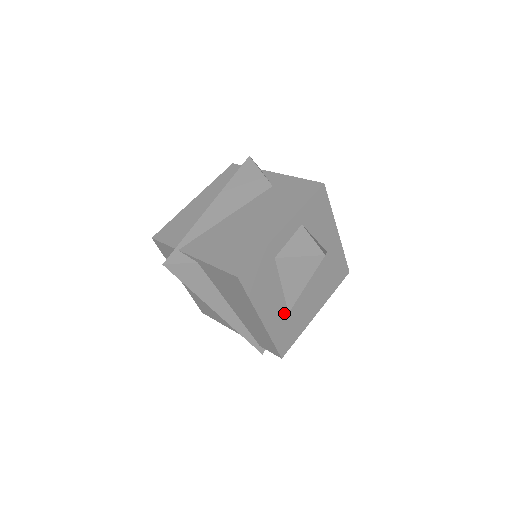
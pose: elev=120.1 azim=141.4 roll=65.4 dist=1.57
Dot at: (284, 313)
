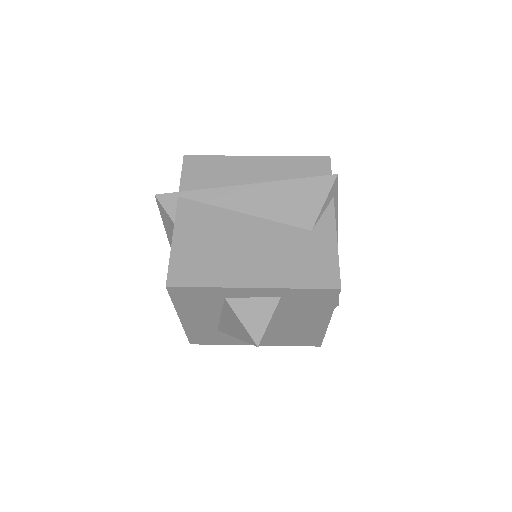
Dot at: (212, 327)
